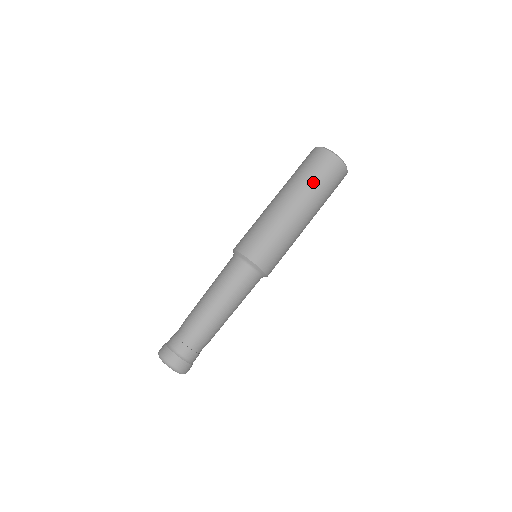
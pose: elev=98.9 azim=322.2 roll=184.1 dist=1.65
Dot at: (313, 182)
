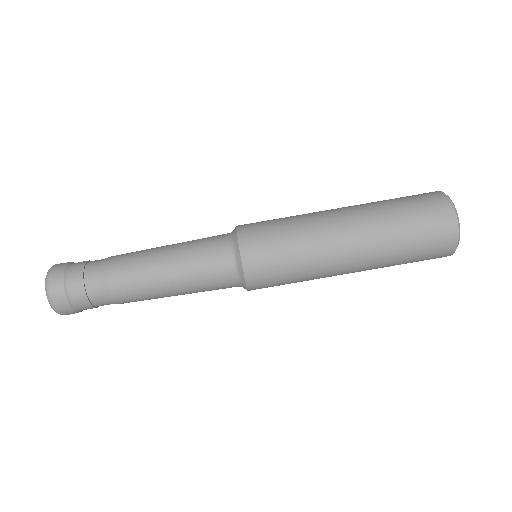
Dot at: (390, 204)
